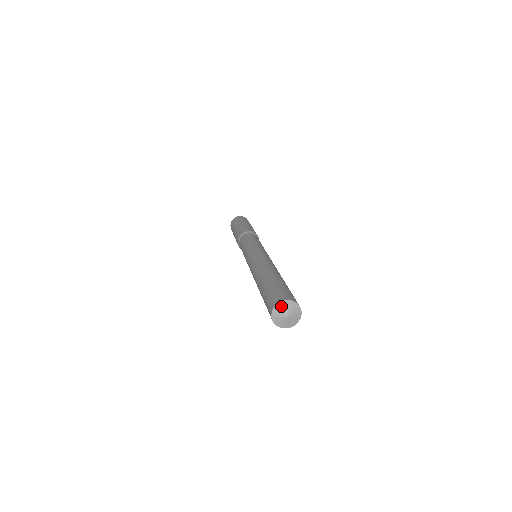
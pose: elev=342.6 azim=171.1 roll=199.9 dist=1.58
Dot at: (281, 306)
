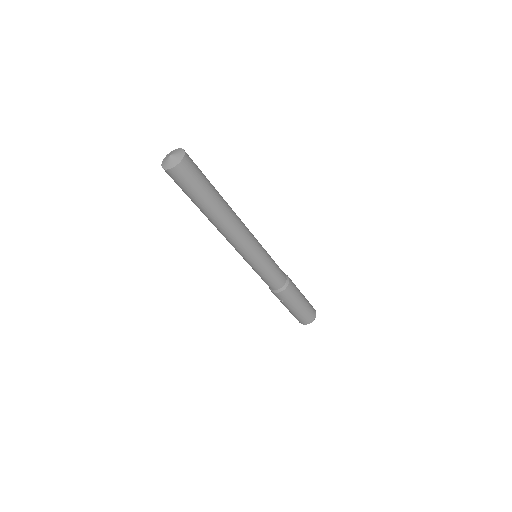
Dot at: (177, 150)
